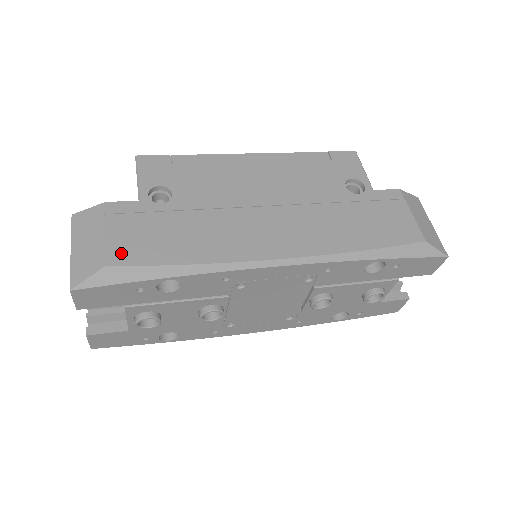
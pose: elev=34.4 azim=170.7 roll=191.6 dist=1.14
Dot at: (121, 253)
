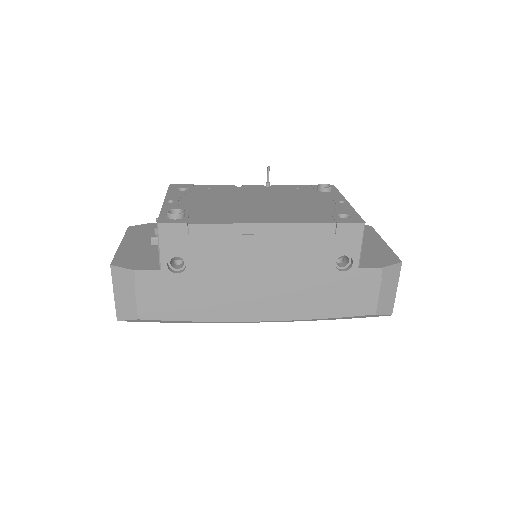
Dot at: (148, 311)
